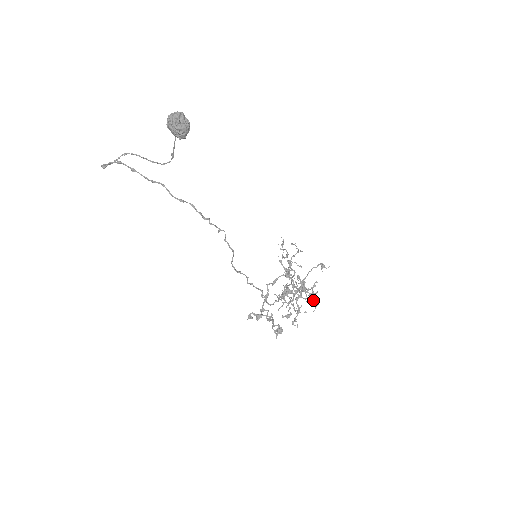
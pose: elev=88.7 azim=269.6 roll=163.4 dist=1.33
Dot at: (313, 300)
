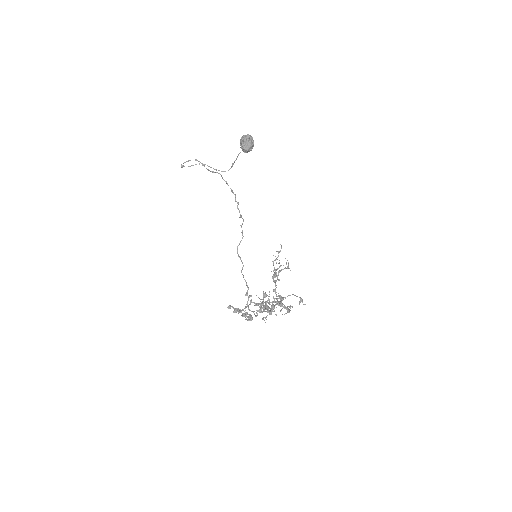
Dot at: (286, 308)
